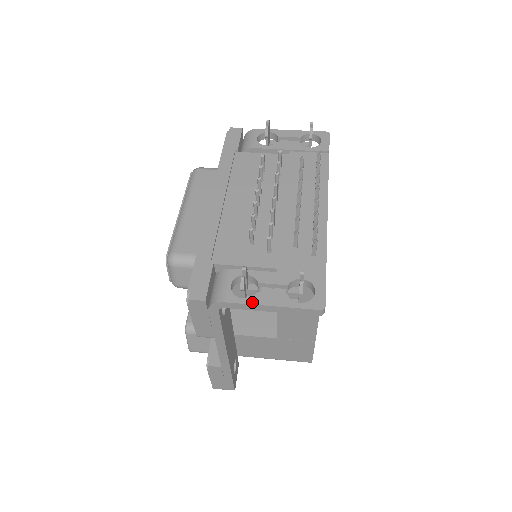
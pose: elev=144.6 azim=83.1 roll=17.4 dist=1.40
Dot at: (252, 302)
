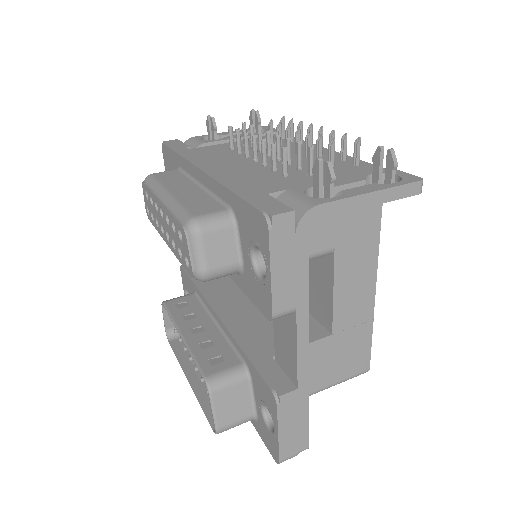
Dot at: (348, 196)
